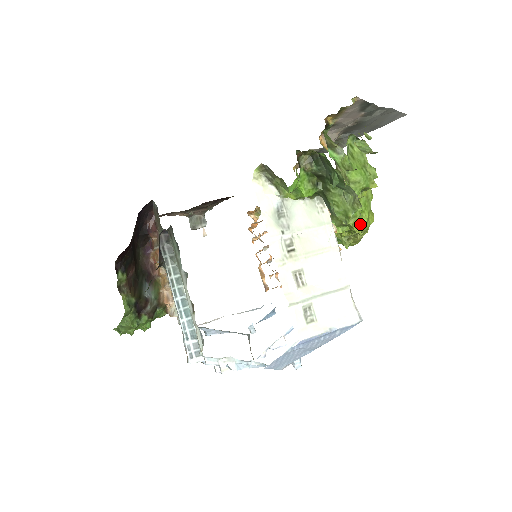
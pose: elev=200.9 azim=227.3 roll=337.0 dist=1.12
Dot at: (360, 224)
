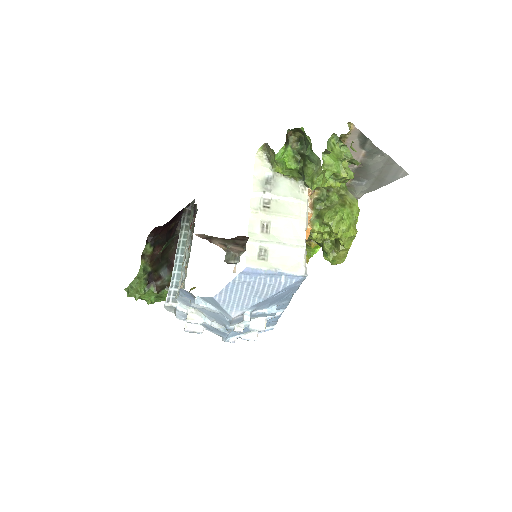
Dot at: (339, 228)
